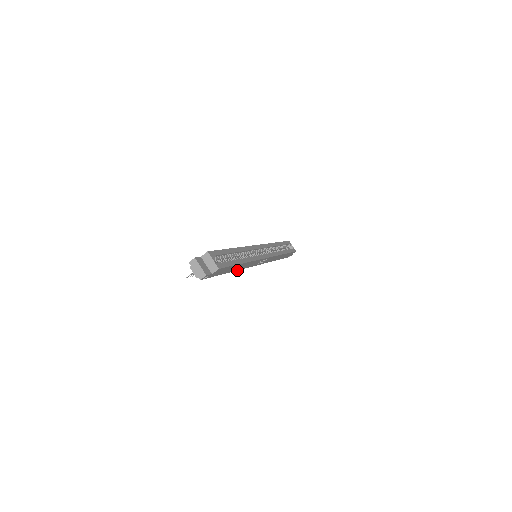
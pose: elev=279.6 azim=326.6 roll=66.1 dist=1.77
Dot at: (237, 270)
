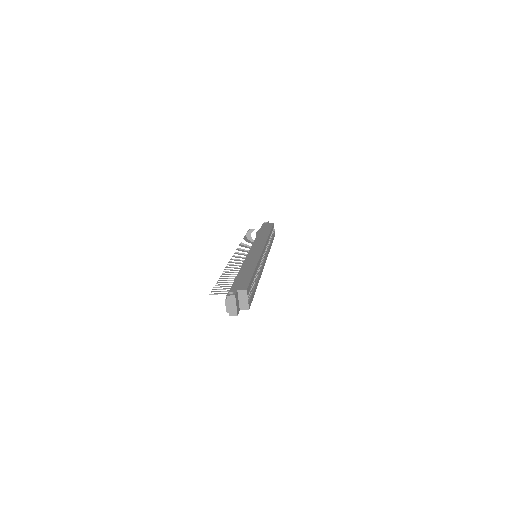
Dot at: occluded
